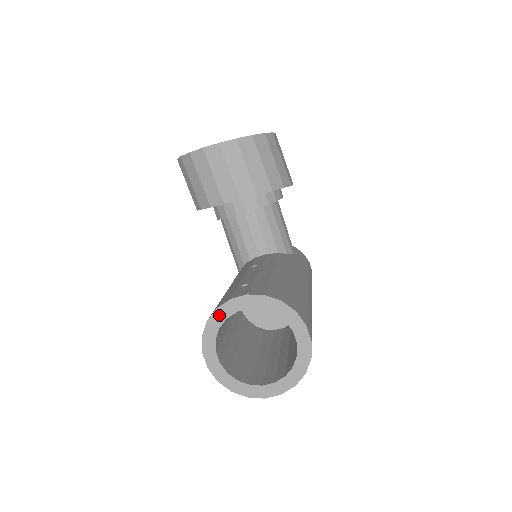
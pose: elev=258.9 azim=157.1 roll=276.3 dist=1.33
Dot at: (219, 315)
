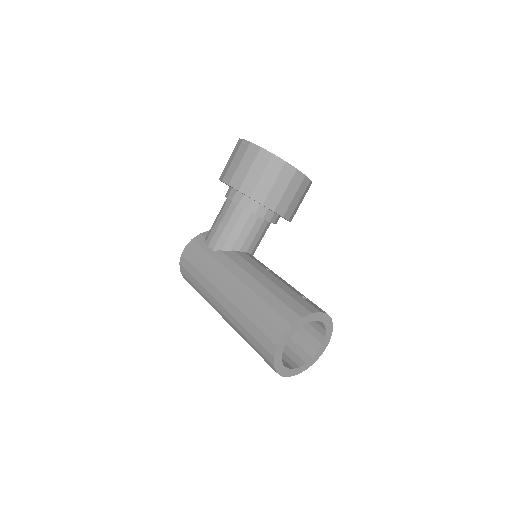
Dot at: (310, 318)
